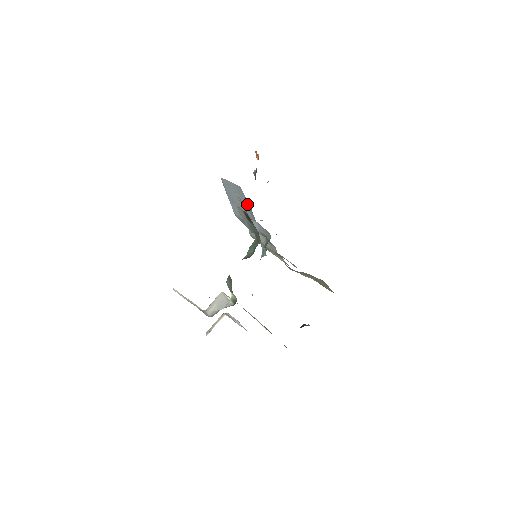
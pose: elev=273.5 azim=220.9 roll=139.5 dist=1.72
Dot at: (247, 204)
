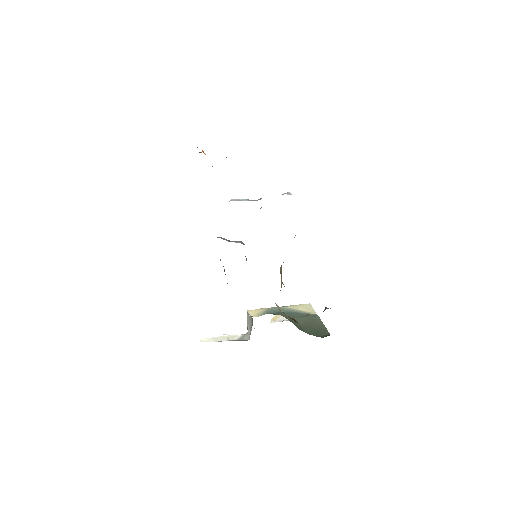
Dot at: occluded
